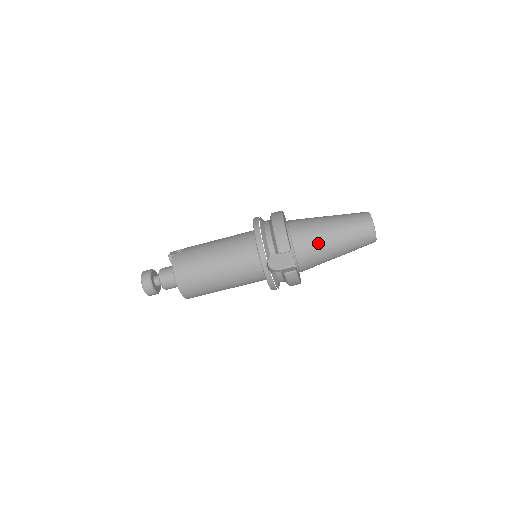
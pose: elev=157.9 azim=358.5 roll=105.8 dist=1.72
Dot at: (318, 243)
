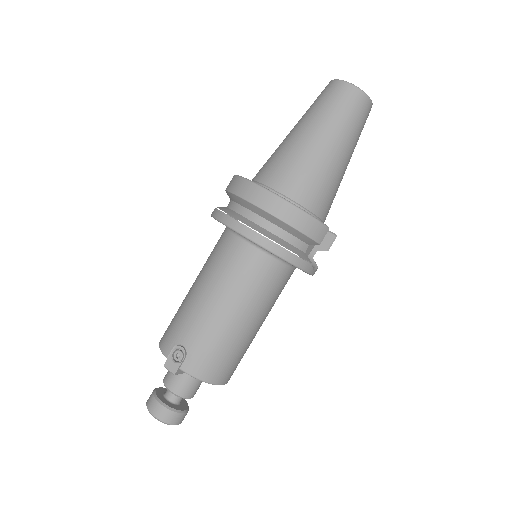
Dot at: (334, 182)
